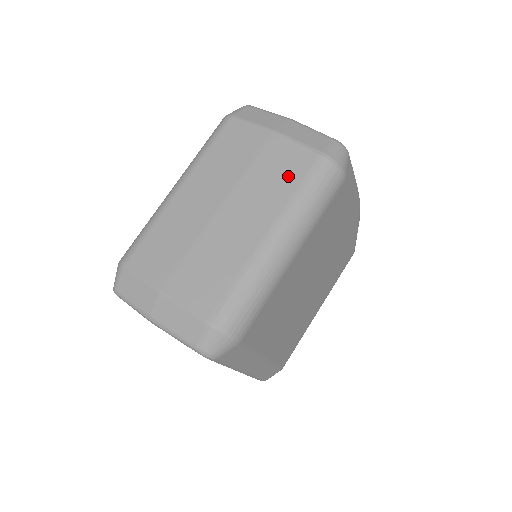
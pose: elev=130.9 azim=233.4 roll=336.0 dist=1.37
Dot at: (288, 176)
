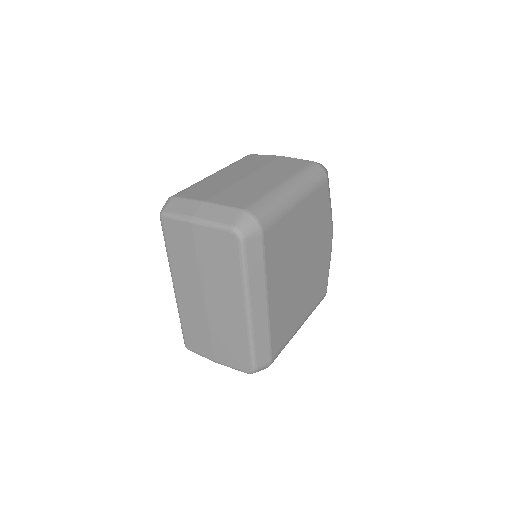
Dot at: (293, 167)
